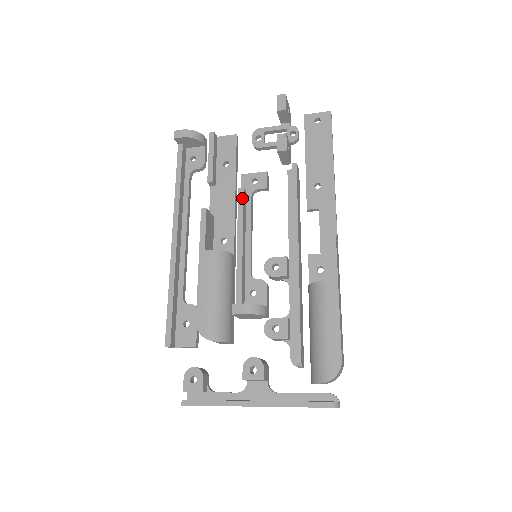
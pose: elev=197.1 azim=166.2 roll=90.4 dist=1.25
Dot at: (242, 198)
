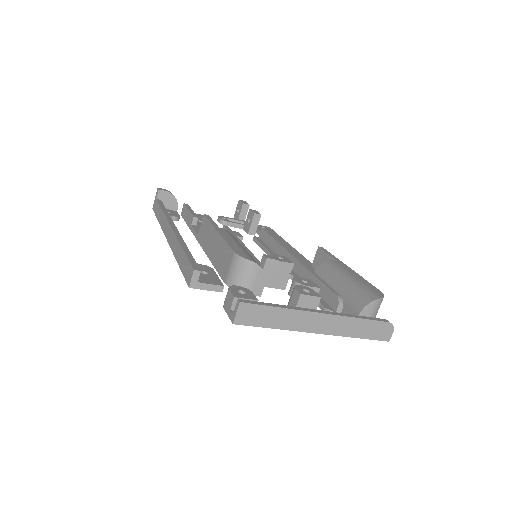
Dot at: (230, 229)
